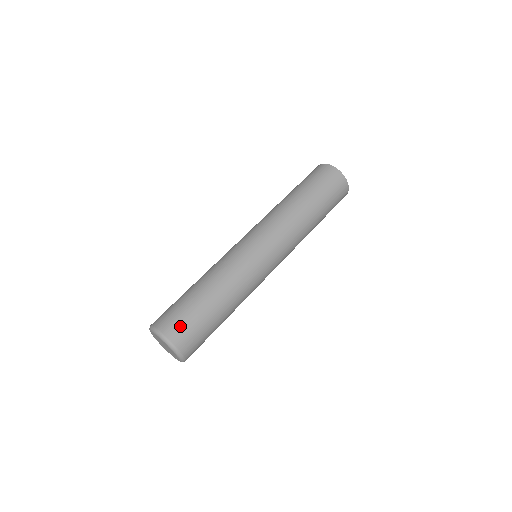
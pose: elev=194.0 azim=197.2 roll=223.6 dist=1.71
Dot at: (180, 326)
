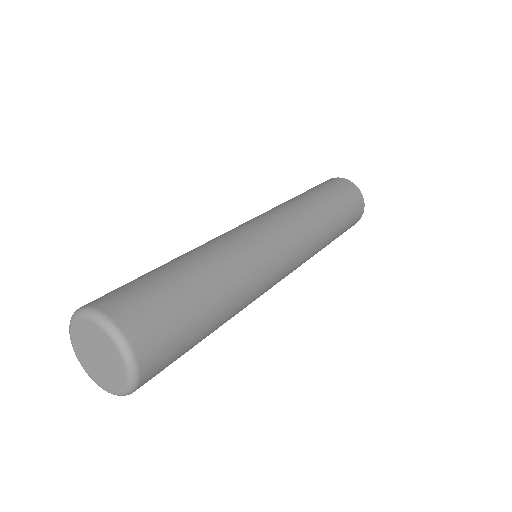
Dot at: (128, 296)
